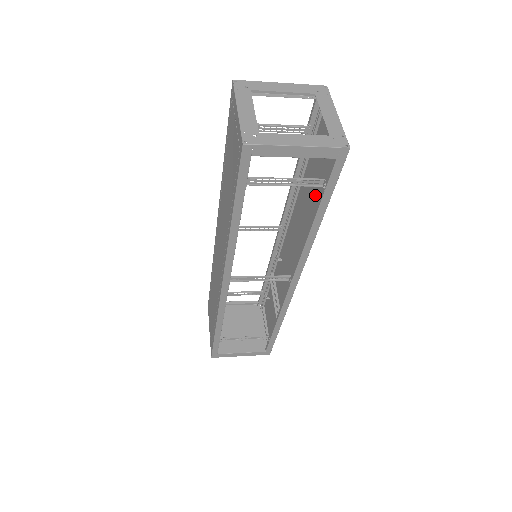
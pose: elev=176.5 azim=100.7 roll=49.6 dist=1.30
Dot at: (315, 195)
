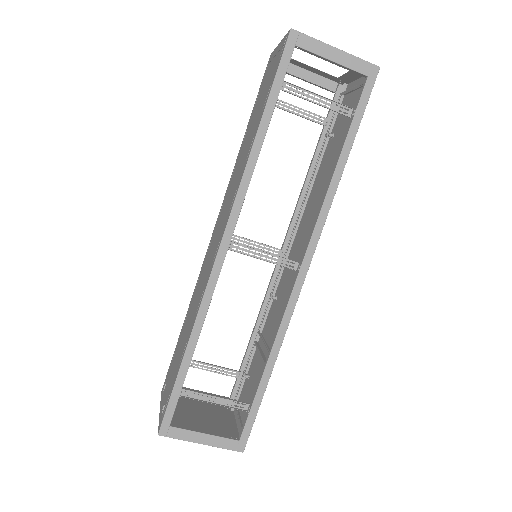
Dot at: (334, 161)
